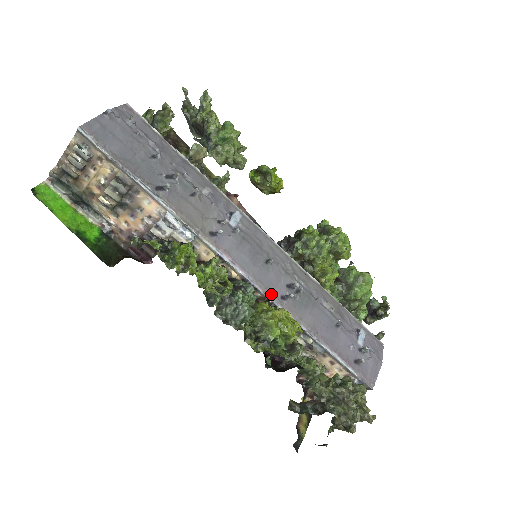
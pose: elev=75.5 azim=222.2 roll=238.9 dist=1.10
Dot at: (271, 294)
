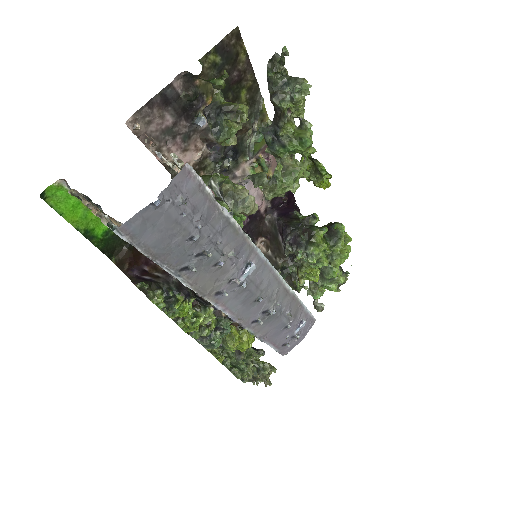
Dot at: (245, 323)
